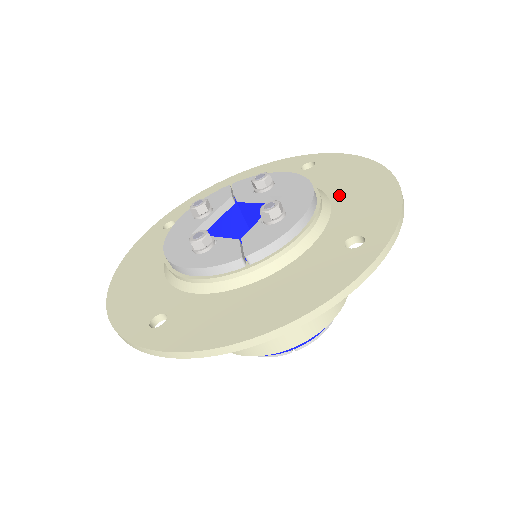
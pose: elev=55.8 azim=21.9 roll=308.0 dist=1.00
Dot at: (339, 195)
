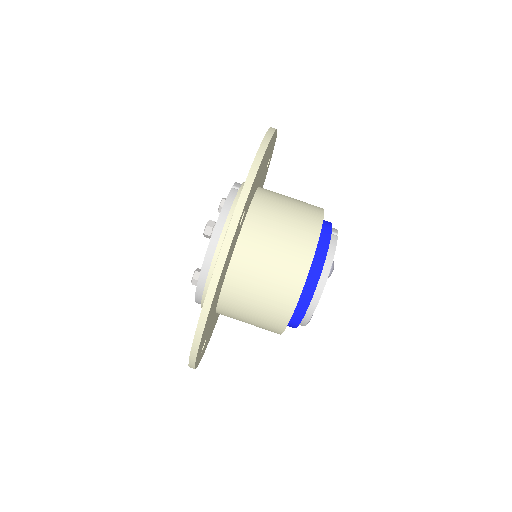
Dot at: occluded
